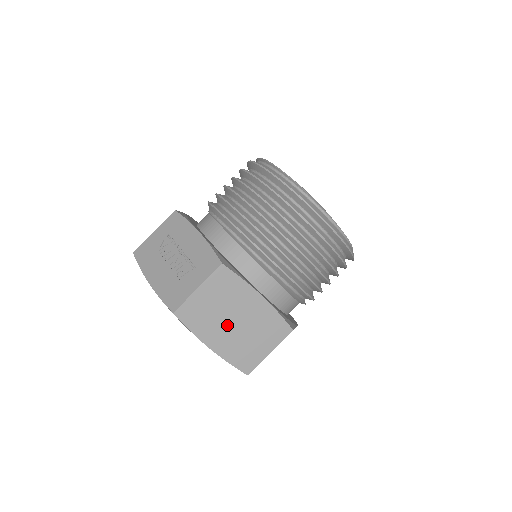
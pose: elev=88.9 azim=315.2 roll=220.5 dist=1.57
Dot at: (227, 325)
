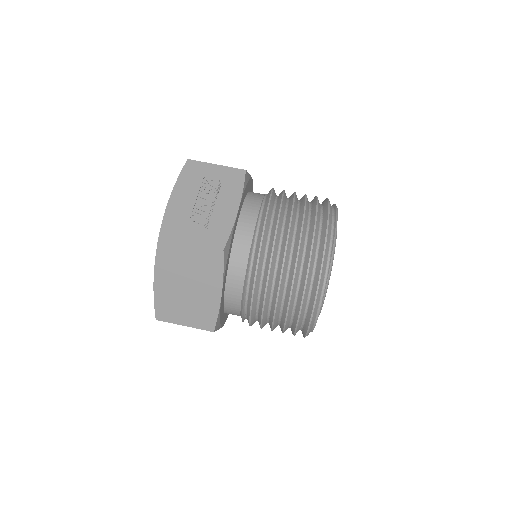
Dot at: (181, 282)
